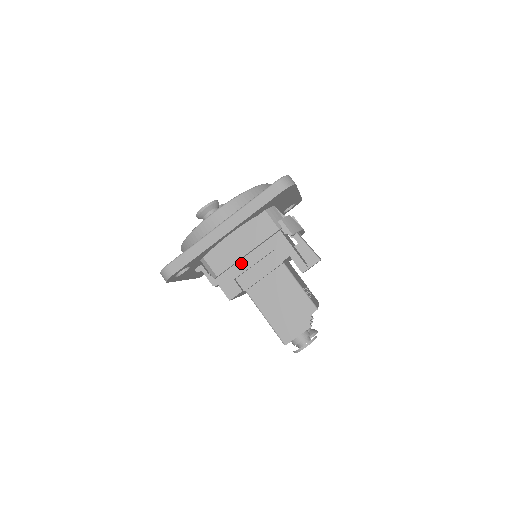
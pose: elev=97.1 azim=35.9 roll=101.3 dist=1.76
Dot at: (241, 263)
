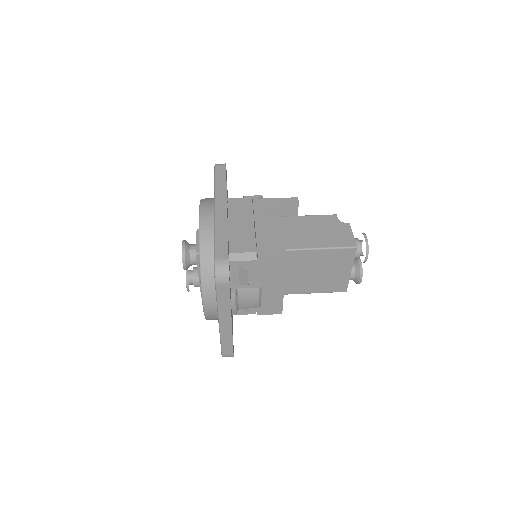
Dot at: (258, 232)
